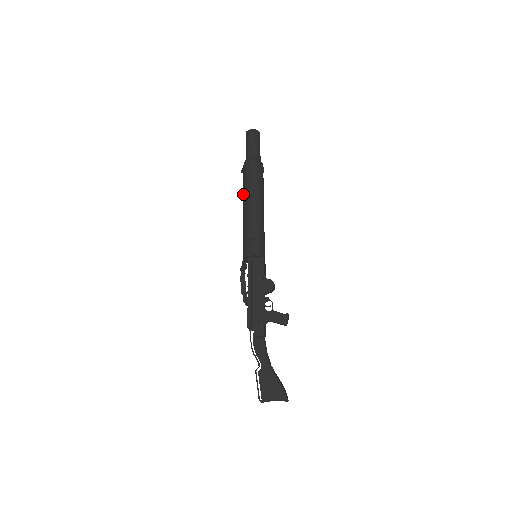
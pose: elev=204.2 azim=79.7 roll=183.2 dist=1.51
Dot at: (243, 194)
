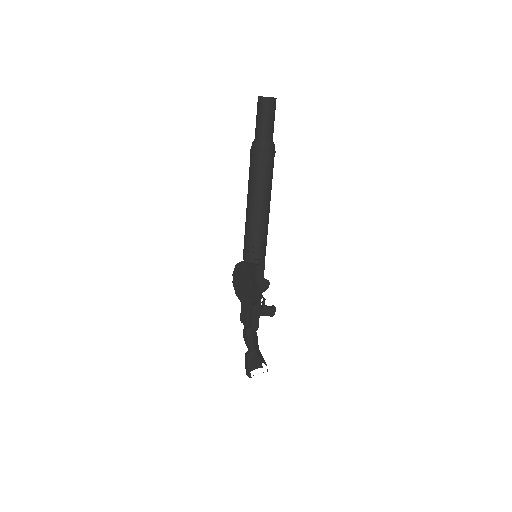
Dot at: (255, 188)
